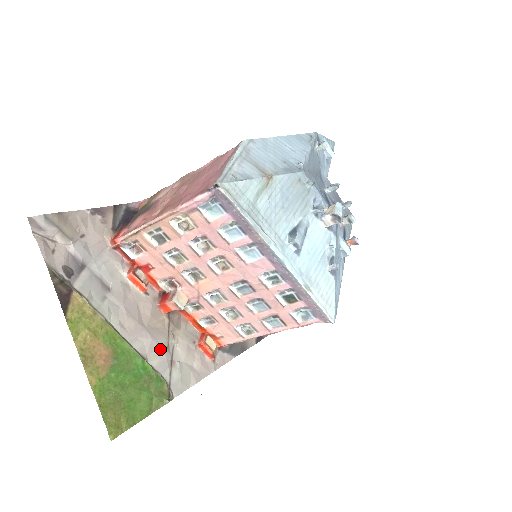
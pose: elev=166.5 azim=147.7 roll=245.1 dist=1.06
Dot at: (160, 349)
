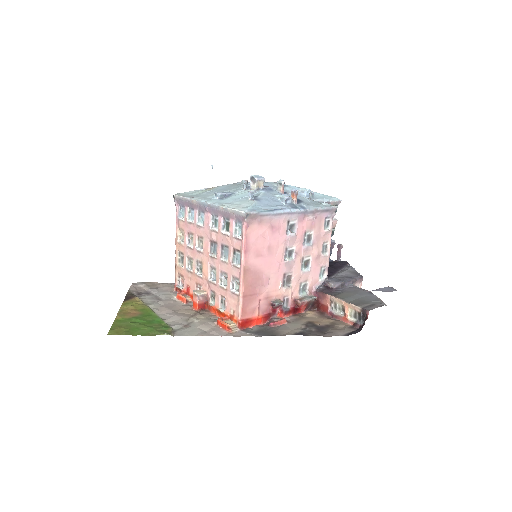
Dot at: (180, 320)
